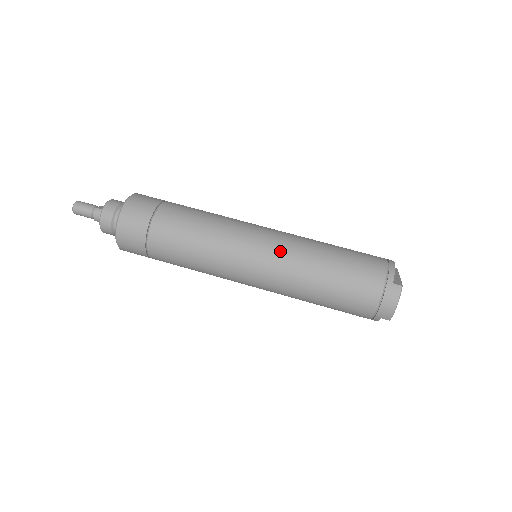
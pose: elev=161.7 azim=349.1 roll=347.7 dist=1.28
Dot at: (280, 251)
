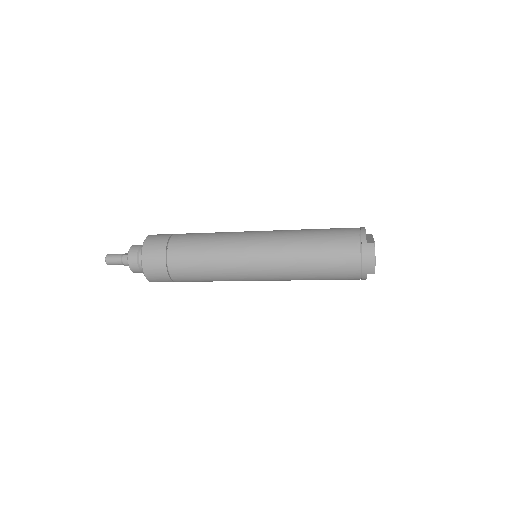
Dot at: (271, 244)
